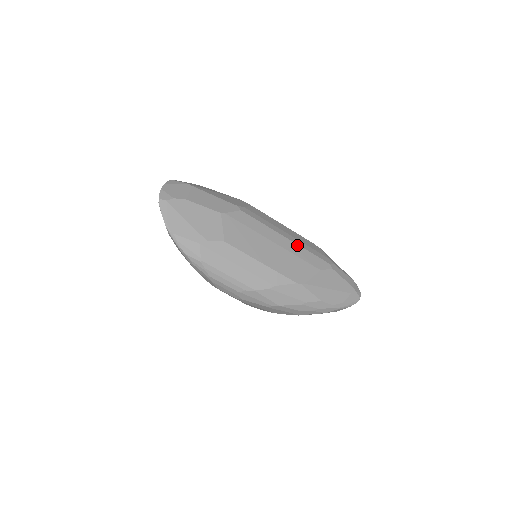
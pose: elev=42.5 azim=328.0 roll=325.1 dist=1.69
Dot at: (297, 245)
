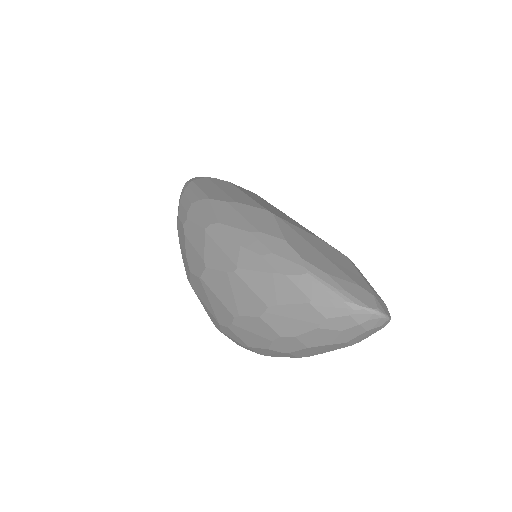
Dot at: occluded
